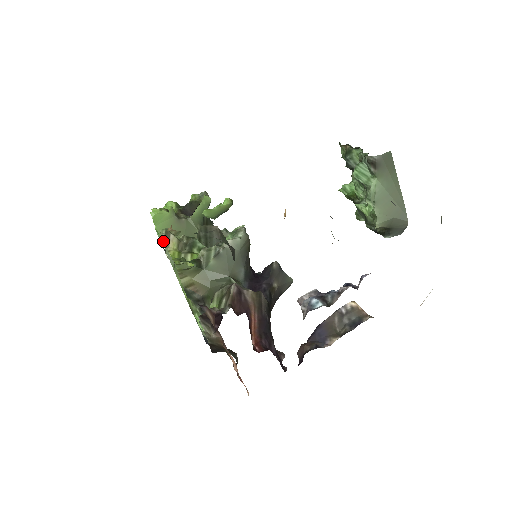
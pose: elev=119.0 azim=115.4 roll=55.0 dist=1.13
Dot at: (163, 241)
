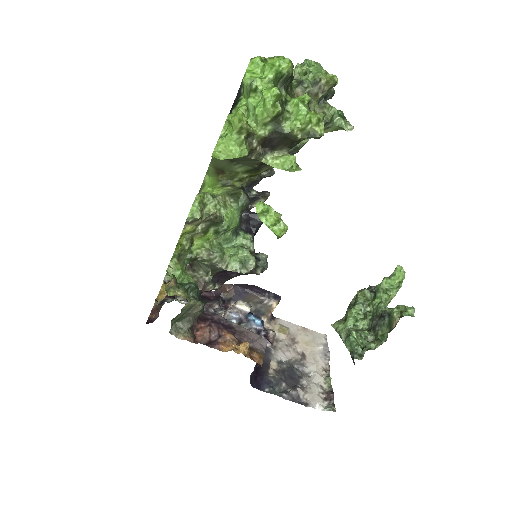
Dot at: occluded
